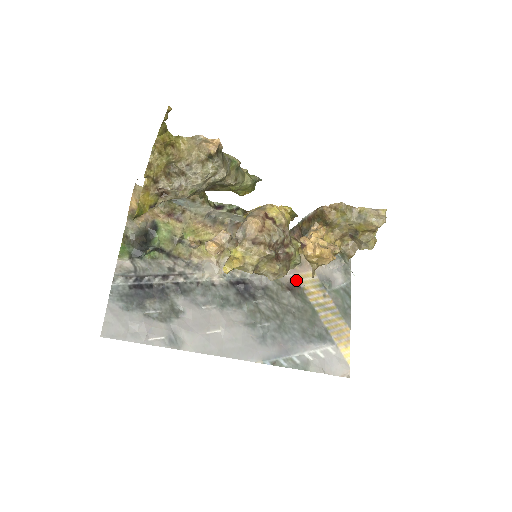
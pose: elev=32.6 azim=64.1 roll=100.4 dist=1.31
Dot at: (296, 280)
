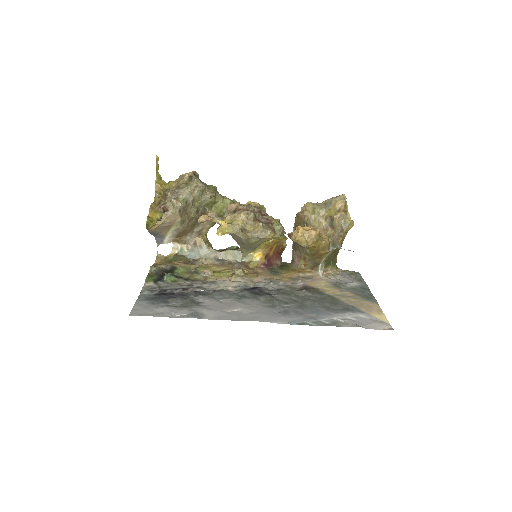
Dot at: (308, 286)
